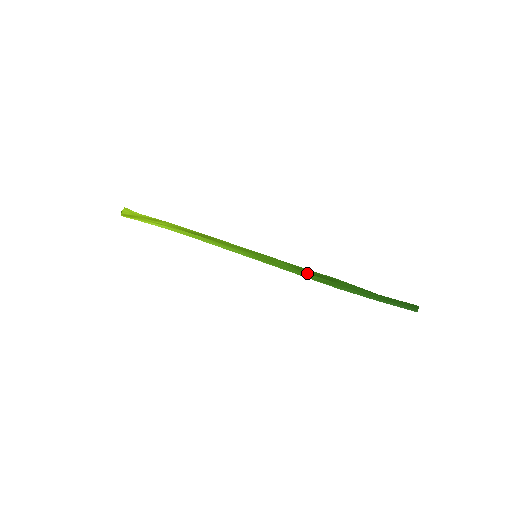
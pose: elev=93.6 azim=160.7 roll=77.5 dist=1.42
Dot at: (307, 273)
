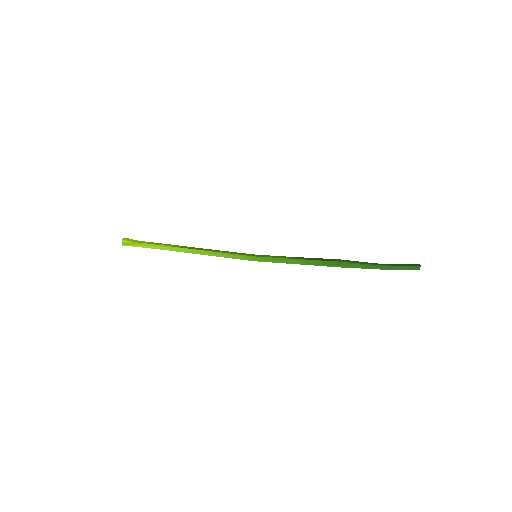
Dot at: (308, 260)
